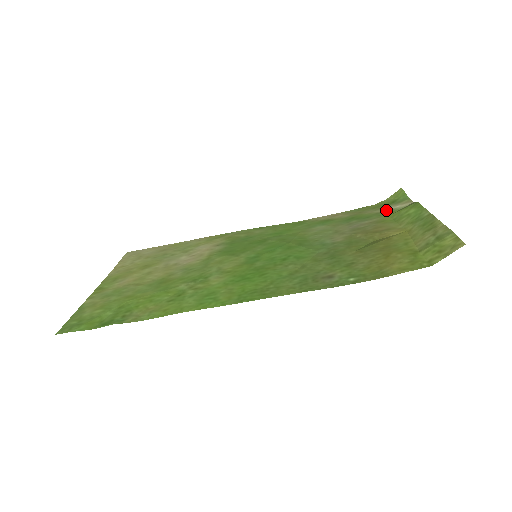
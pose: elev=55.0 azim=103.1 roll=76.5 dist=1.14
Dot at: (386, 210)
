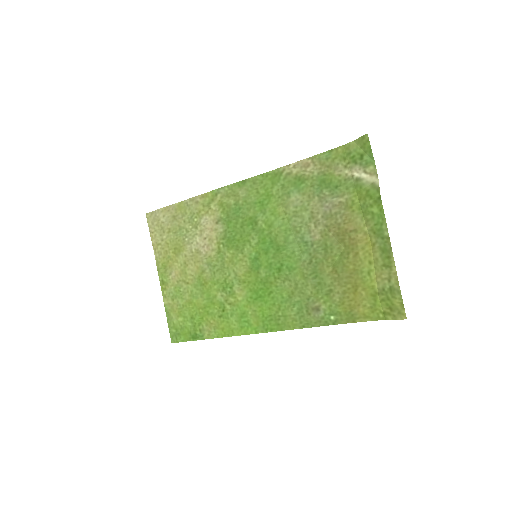
Dot at: (354, 176)
